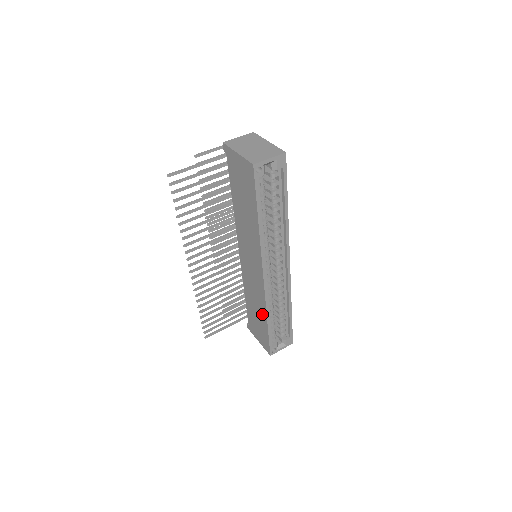
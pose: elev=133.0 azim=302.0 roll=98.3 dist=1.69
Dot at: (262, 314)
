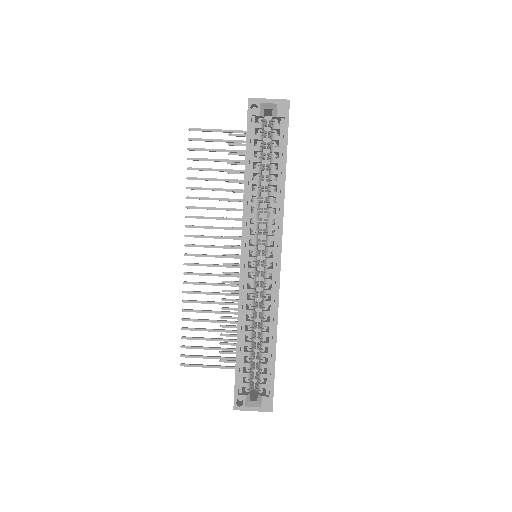
Dot at: occluded
